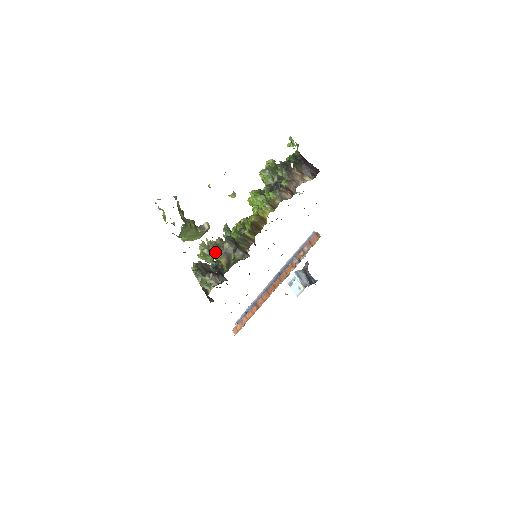
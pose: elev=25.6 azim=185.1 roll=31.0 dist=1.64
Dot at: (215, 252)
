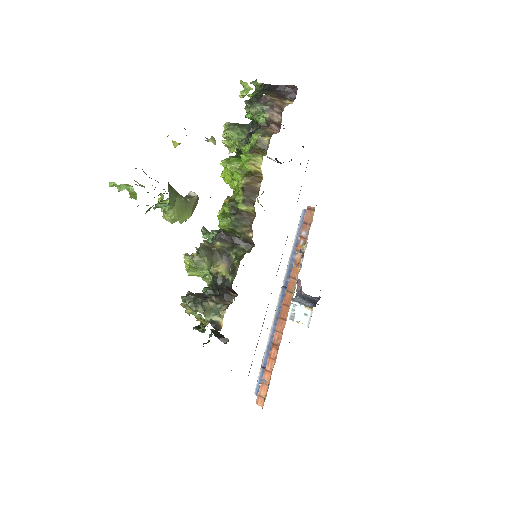
Dot at: (209, 256)
